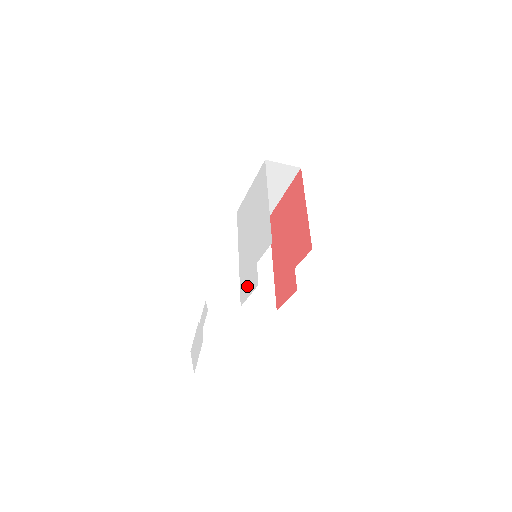
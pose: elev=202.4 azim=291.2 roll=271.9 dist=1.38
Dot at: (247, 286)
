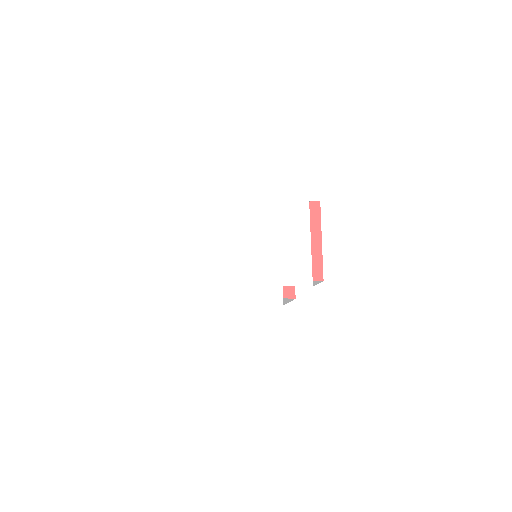
Dot at: (262, 294)
